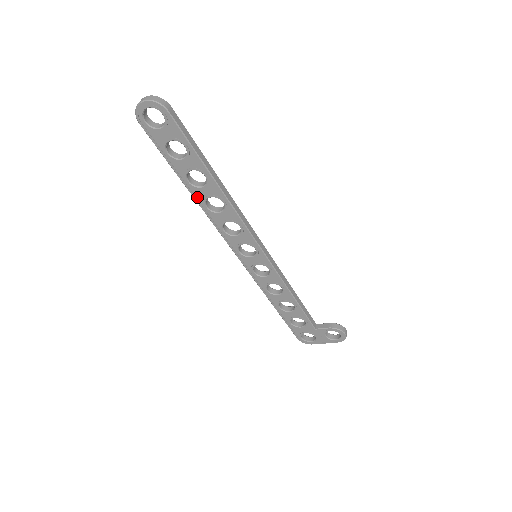
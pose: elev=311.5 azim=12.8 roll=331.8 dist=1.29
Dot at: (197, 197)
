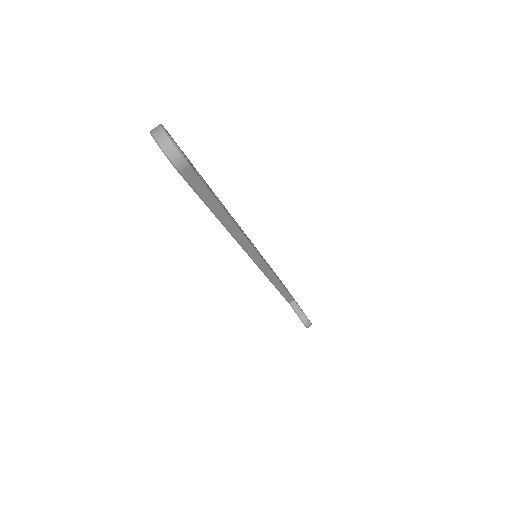
Dot at: occluded
